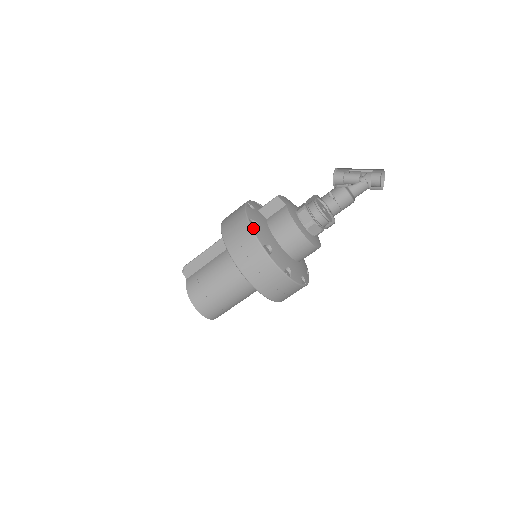
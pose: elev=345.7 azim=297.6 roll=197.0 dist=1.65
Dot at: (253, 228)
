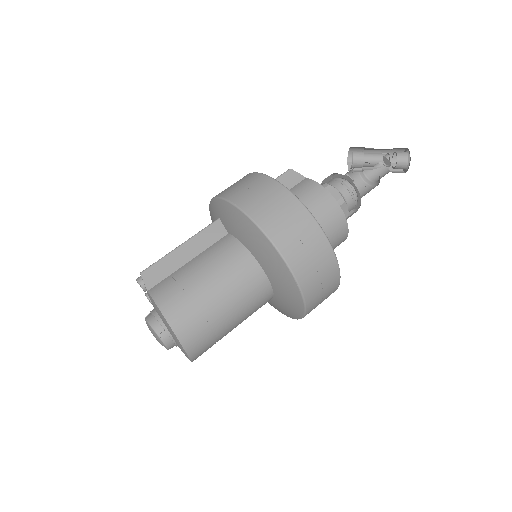
Dot at: (287, 188)
